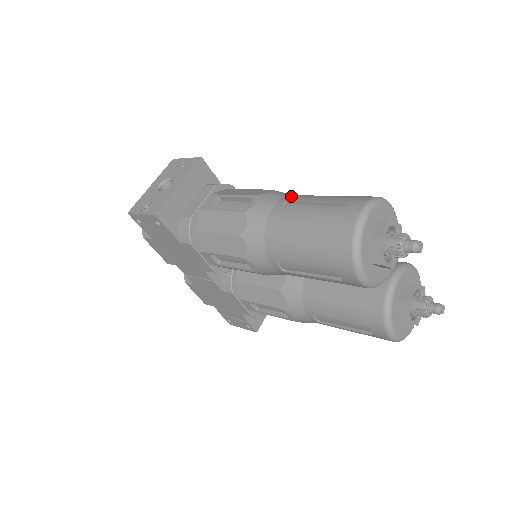
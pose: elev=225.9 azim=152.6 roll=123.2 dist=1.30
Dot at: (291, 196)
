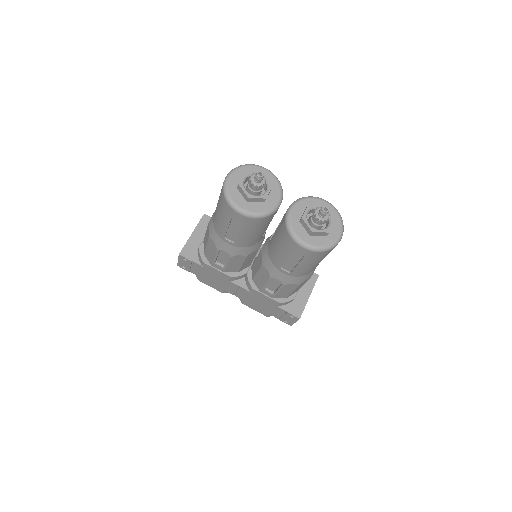
Dot at: occluded
